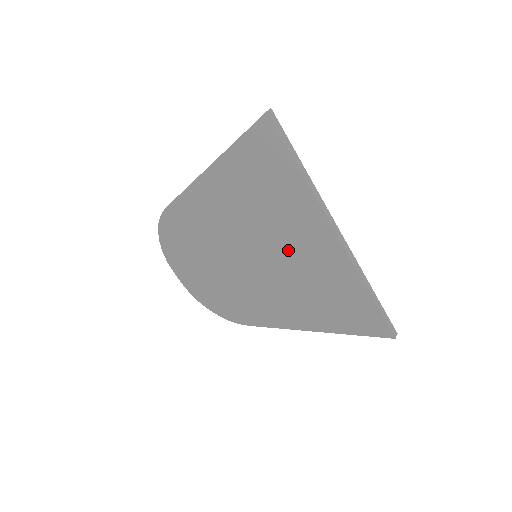
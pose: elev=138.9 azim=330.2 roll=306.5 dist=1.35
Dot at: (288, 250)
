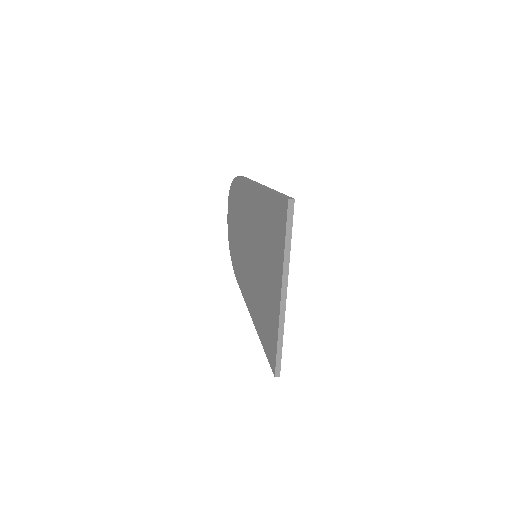
Dot at: (264, 274)
